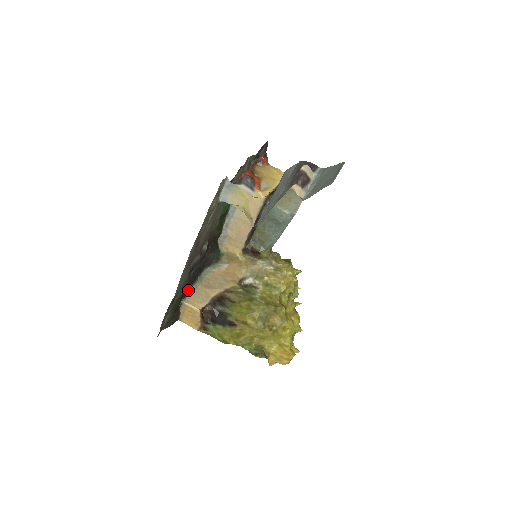
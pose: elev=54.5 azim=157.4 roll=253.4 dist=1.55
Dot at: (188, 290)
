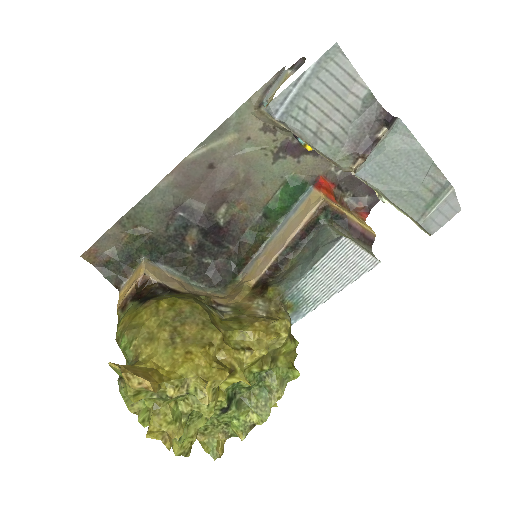
Dot at: (162, 261)
